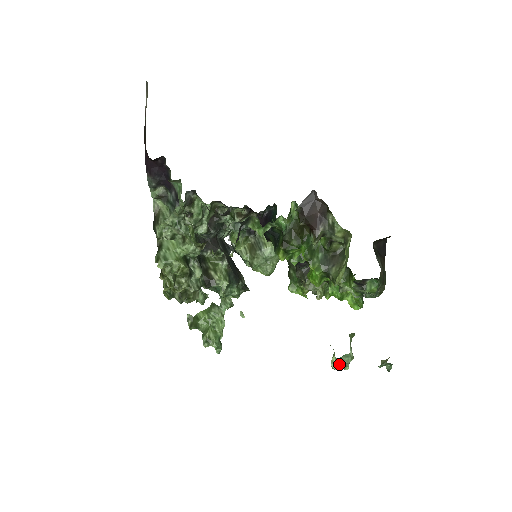
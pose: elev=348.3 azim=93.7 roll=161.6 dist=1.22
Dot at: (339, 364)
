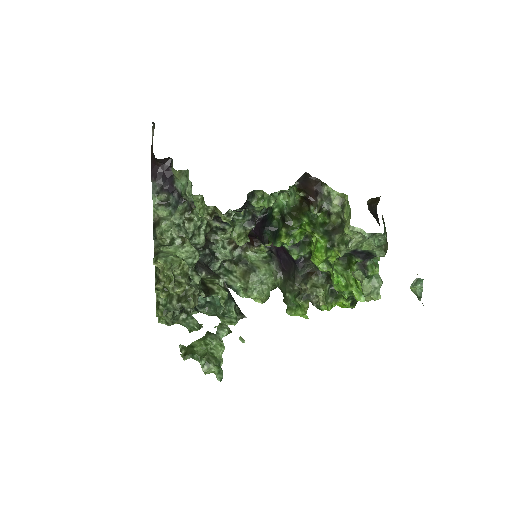
Dot at: (371, 288)
